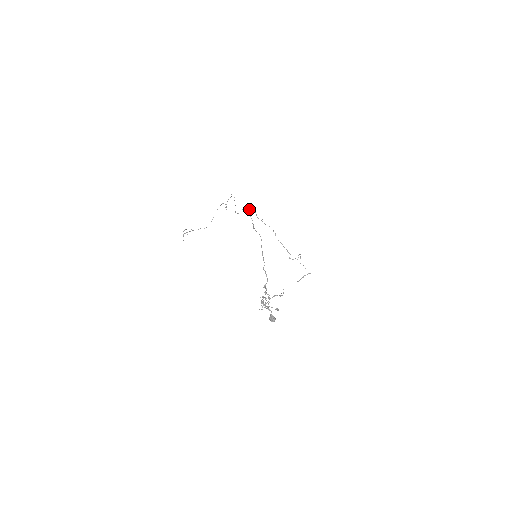
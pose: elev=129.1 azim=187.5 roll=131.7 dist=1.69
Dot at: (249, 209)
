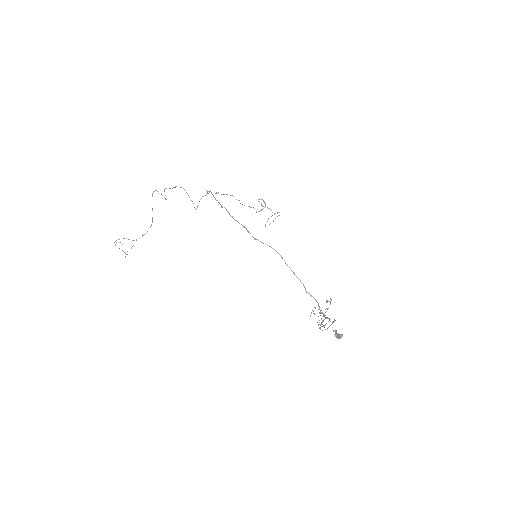
Dot at: (226, 210)
